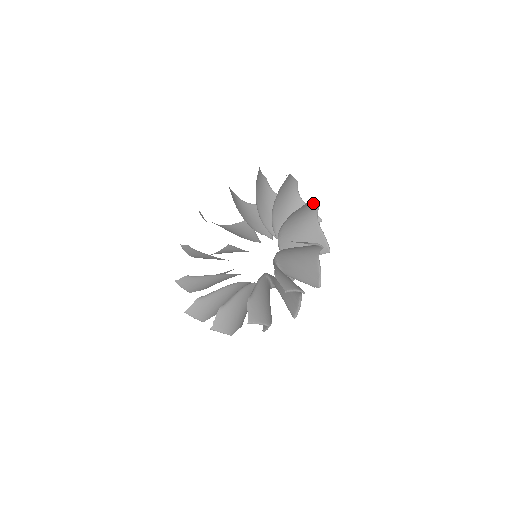
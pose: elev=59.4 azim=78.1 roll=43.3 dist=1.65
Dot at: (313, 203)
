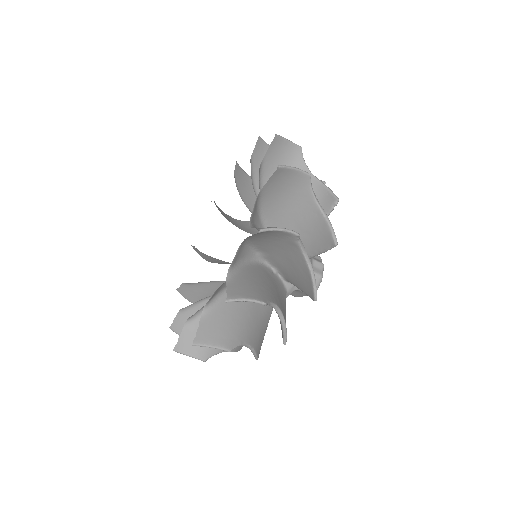
Dot at: occluded
